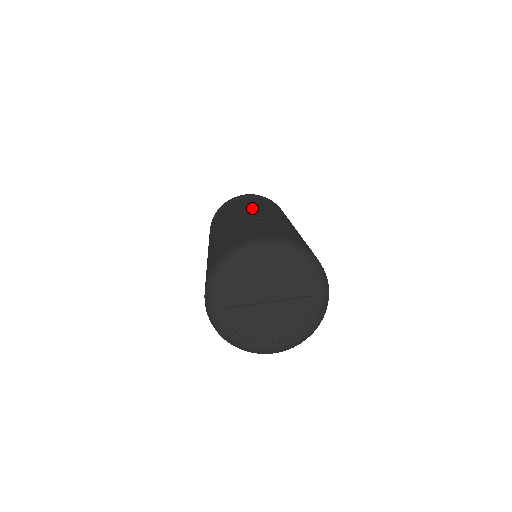
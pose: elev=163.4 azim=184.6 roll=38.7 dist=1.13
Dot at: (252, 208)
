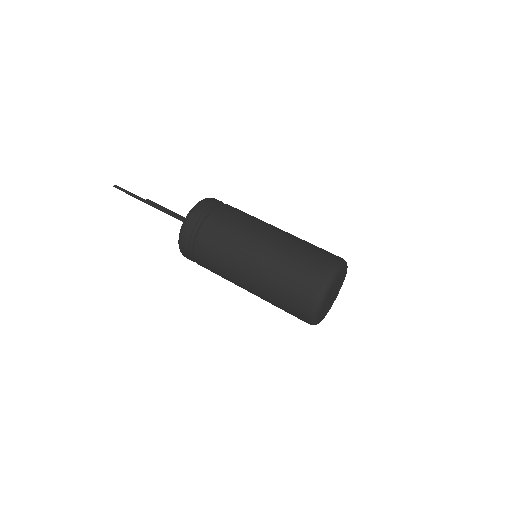
Dot at: (256, 228)
